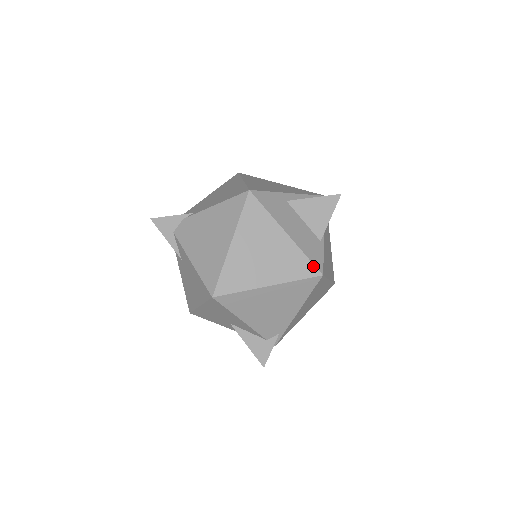
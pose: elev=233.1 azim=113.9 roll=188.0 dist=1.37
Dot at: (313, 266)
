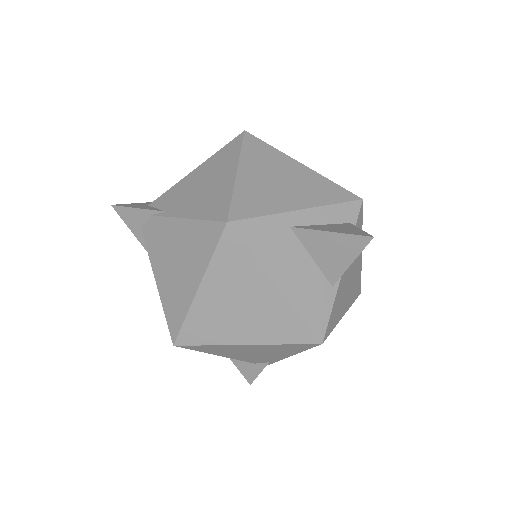
Dot at: (310, 331)
